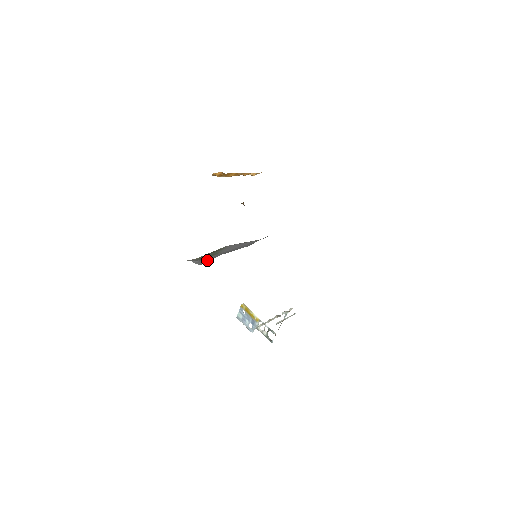
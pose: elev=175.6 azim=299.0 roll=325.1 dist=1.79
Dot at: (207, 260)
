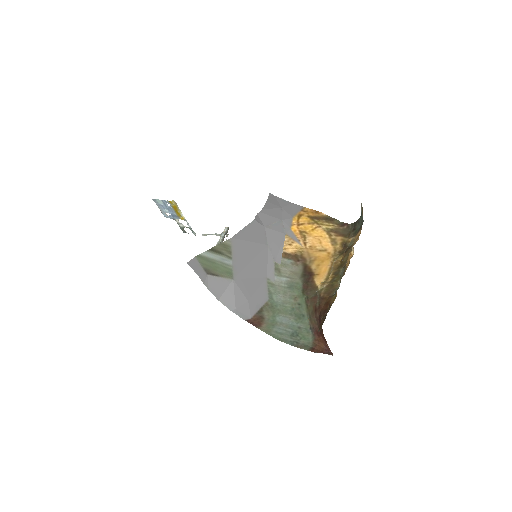
Dot at: (223, 291)
